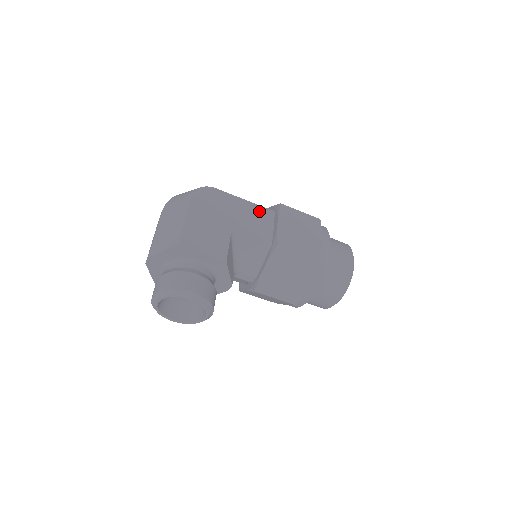
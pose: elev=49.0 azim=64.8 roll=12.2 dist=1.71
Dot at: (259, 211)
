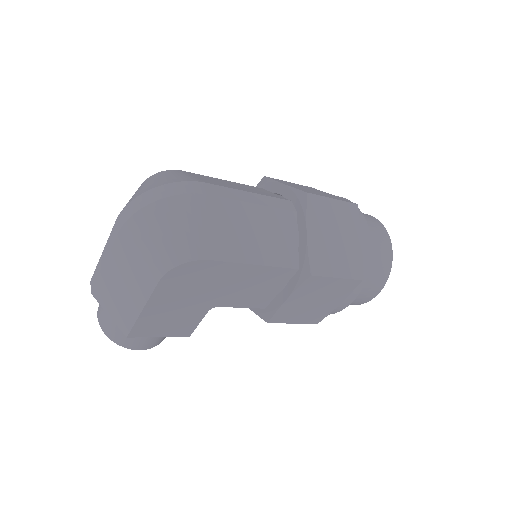
Dot at: (271, 275)
